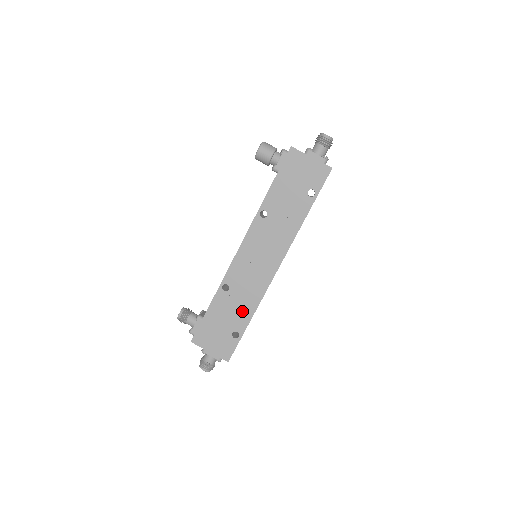
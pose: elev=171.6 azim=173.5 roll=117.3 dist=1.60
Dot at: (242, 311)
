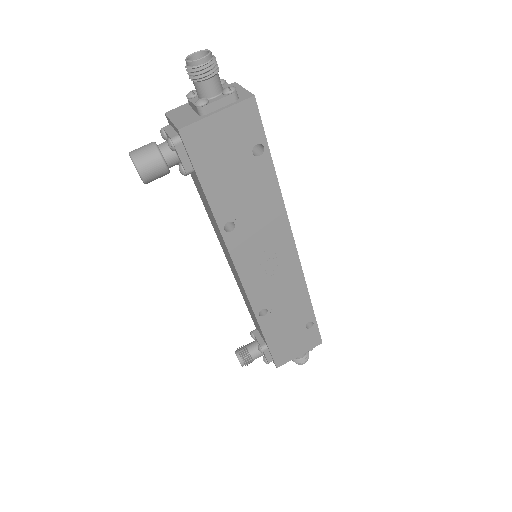
Dot at: (297, 308)
